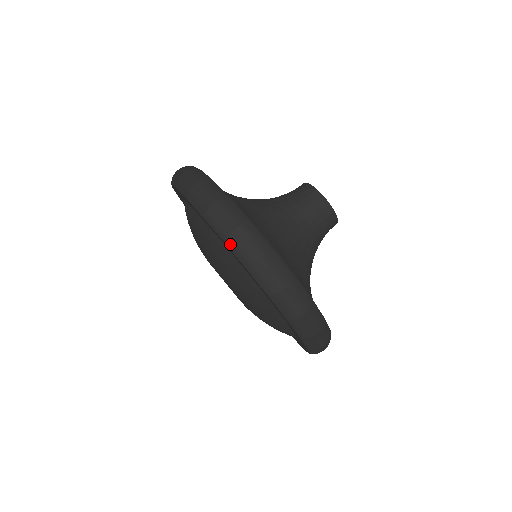
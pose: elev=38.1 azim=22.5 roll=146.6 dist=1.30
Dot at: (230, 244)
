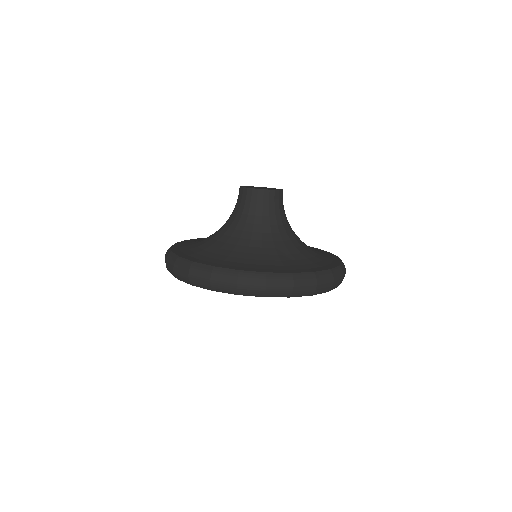
Dot at: occluded
